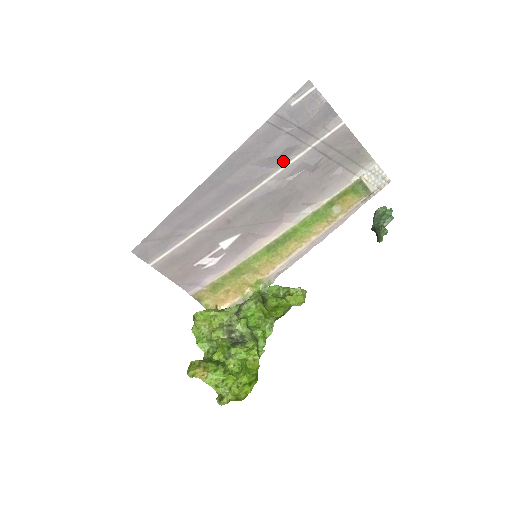
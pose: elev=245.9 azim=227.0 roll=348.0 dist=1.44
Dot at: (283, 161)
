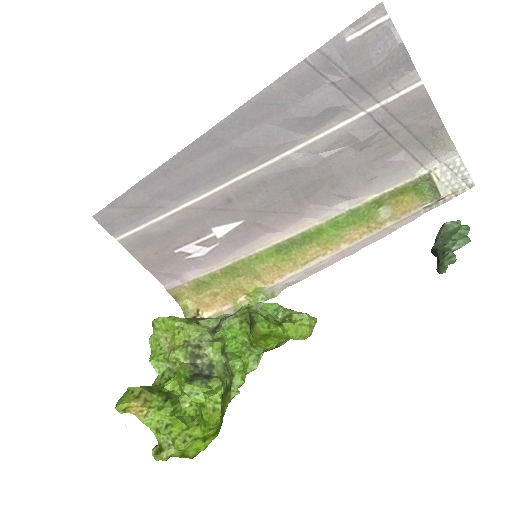
Dot at: (319, 126)
